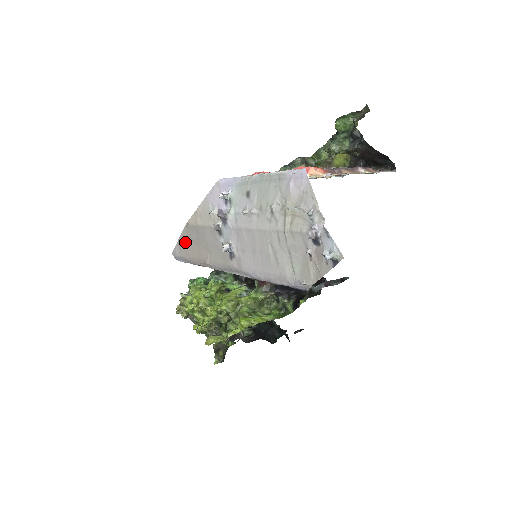
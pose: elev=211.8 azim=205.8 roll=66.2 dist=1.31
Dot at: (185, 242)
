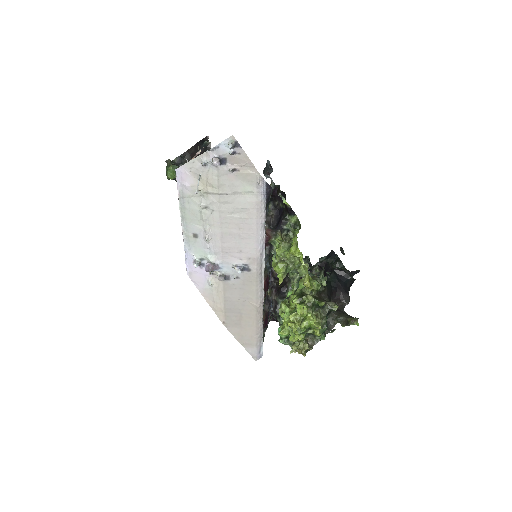
Dot at: (241, 334)
